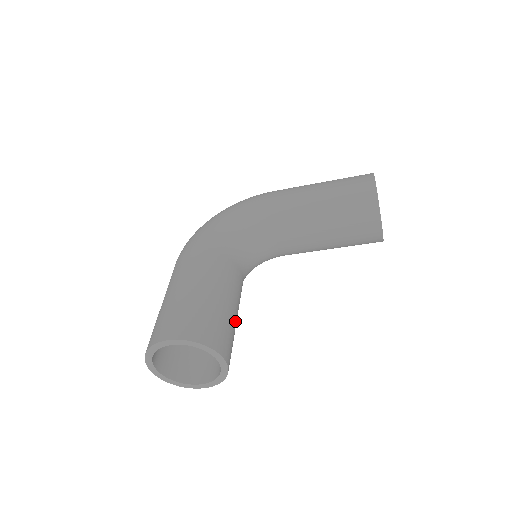
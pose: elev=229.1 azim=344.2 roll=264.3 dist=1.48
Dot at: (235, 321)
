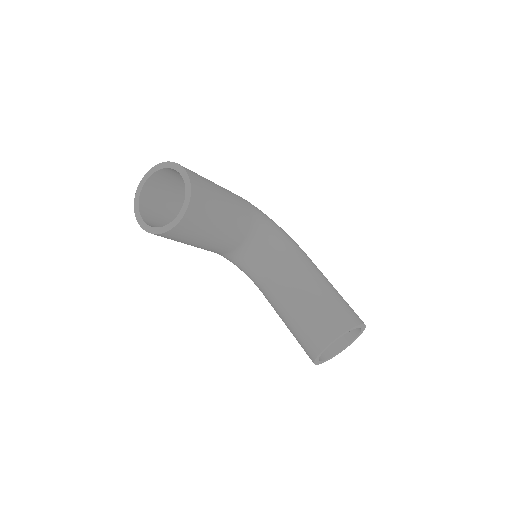
Dot at: (206, 237)
